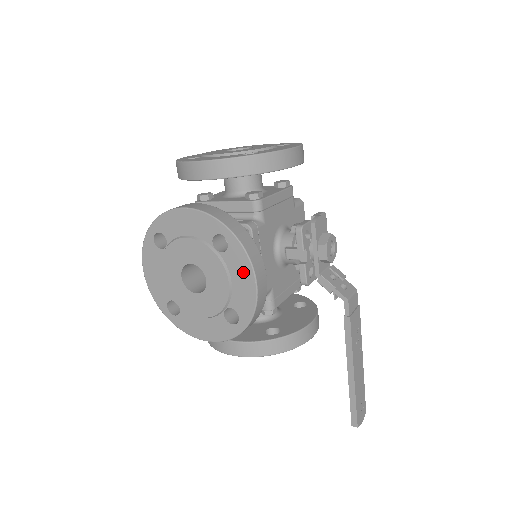
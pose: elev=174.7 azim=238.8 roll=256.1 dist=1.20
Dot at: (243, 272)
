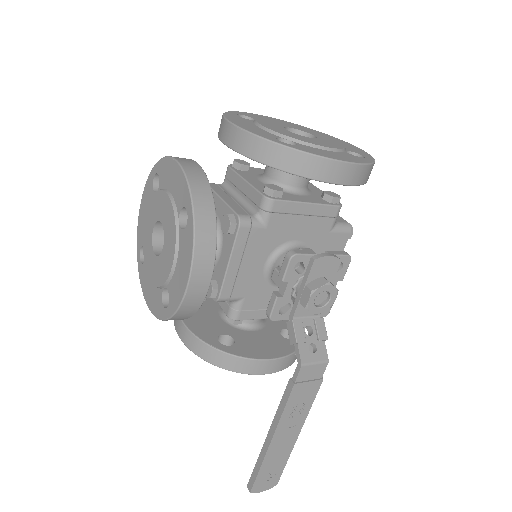
Dot at: (185, 262)
